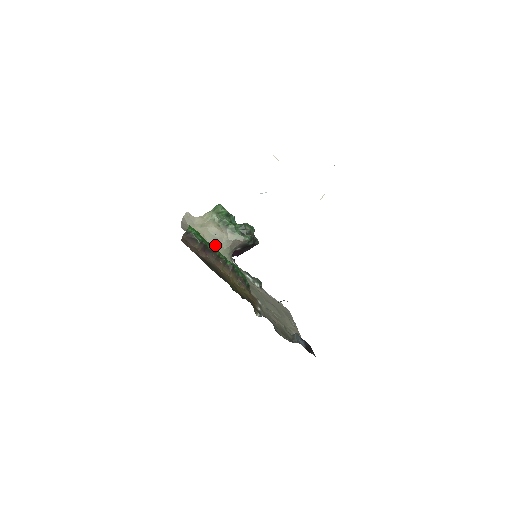
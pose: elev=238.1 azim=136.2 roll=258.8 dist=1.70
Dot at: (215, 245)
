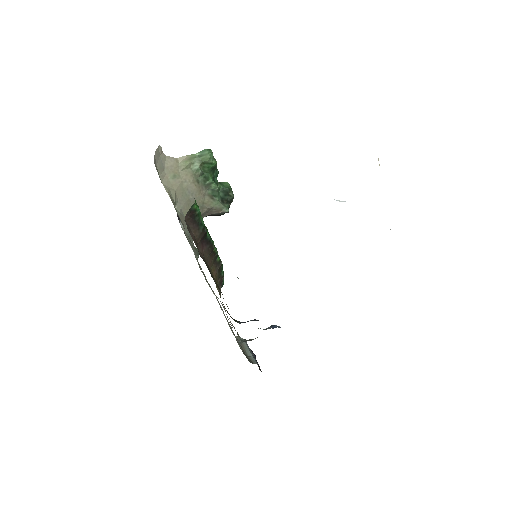
Dot at: (185, 210)
